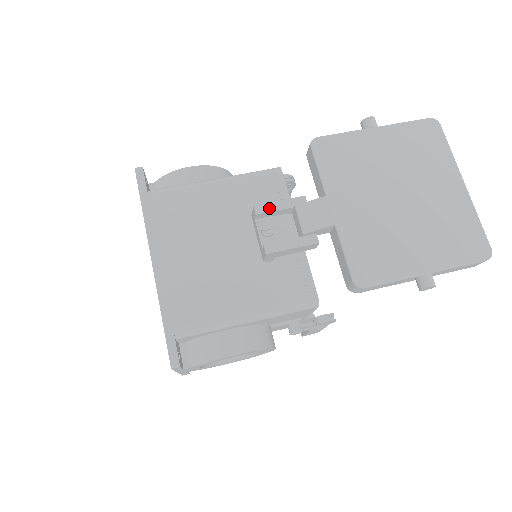
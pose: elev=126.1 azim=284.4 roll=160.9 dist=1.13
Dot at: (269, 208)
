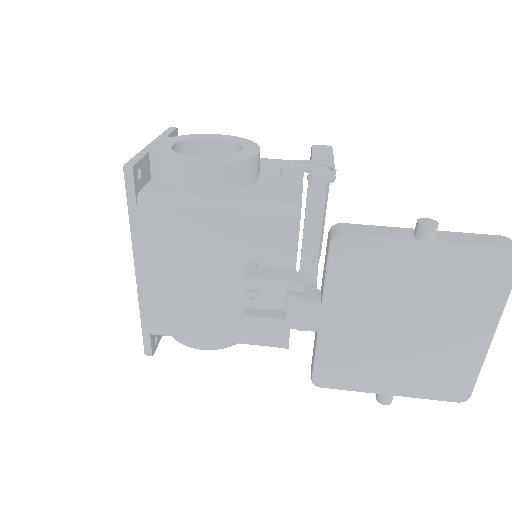
Dot at: (258, 284)
